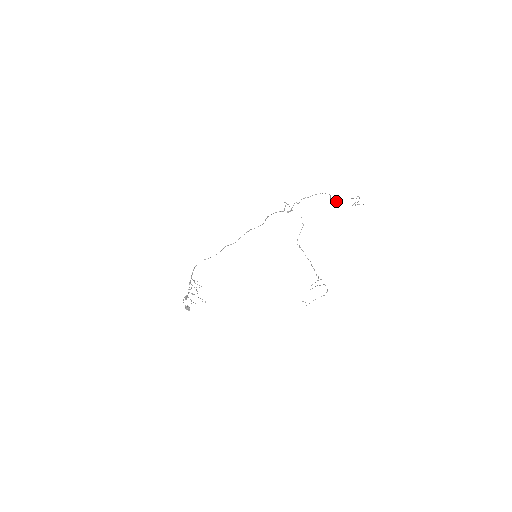
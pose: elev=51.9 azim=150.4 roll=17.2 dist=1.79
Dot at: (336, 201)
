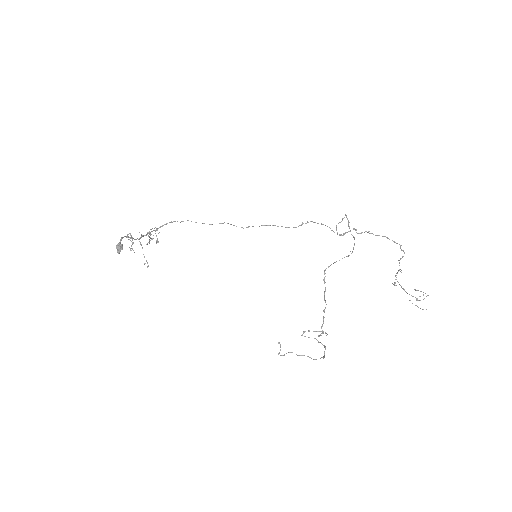
Dot at: occluded
